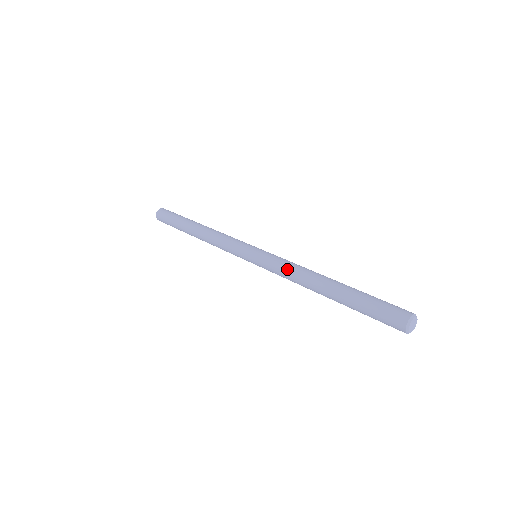
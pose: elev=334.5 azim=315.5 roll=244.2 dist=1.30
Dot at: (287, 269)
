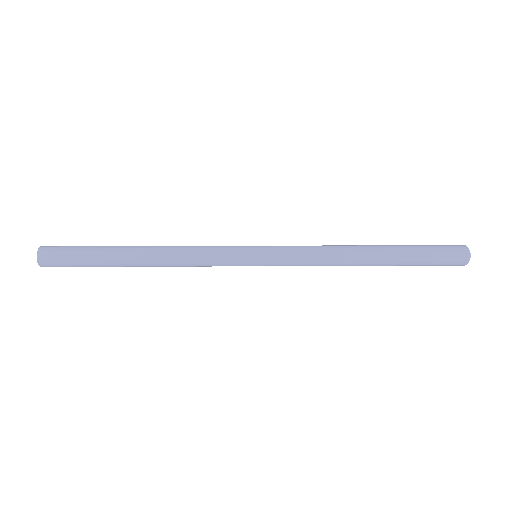
Dot at: (316, 246)
